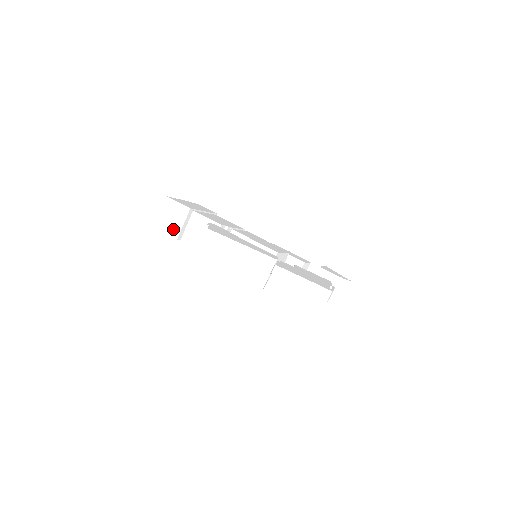
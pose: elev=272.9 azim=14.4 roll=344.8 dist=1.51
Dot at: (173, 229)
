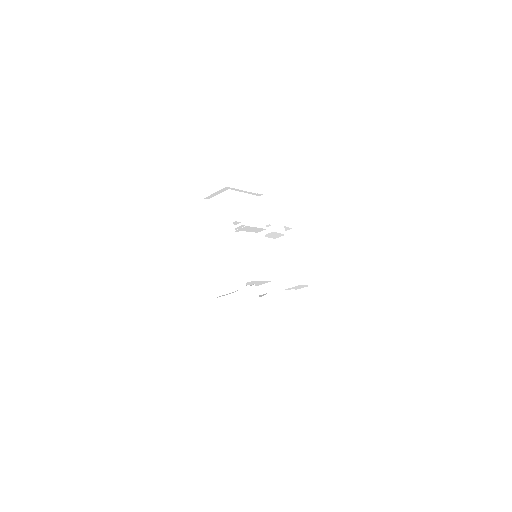
Dot at: (207, 188)
